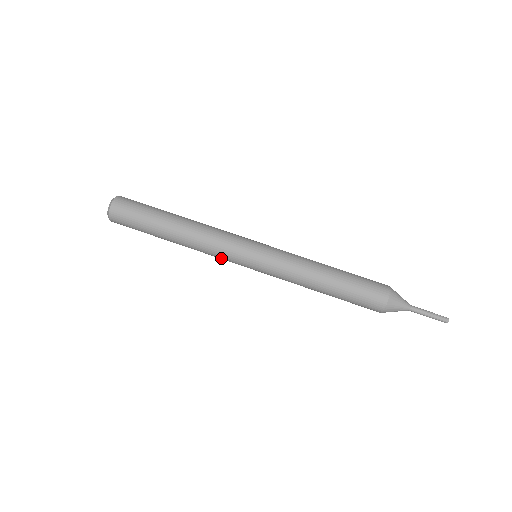
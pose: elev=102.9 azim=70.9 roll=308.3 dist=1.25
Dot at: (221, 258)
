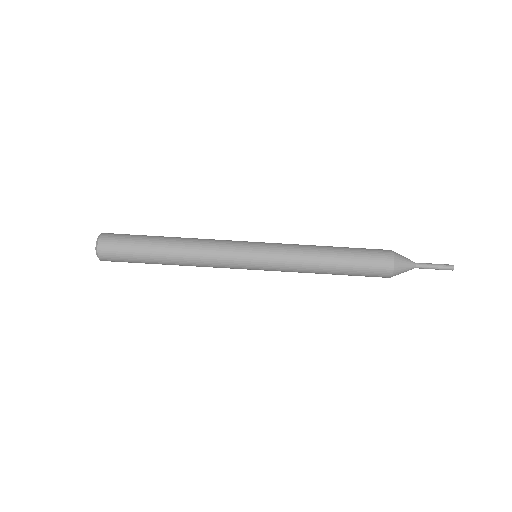
Dot at: (222, 266)
